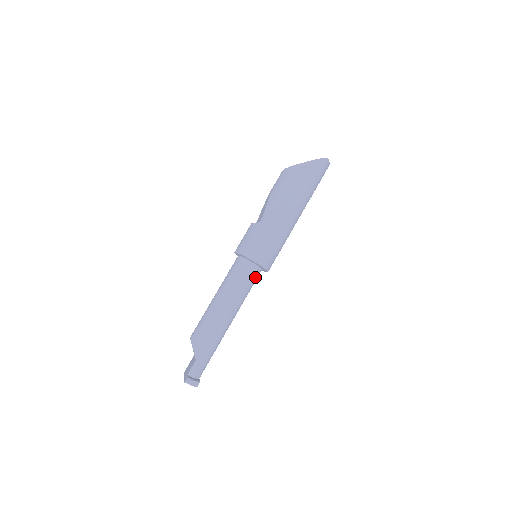
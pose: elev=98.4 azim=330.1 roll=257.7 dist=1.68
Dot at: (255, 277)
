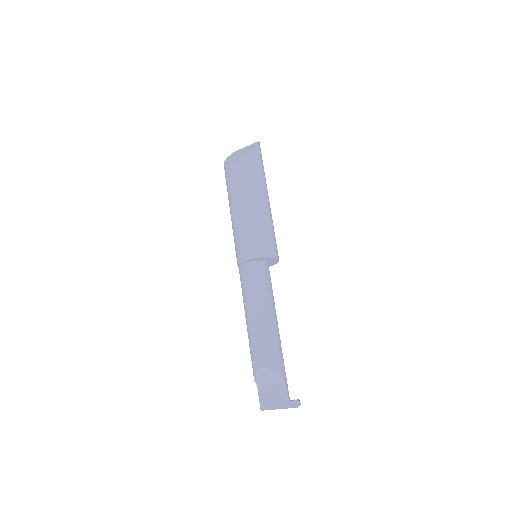
Dot at: occluded
